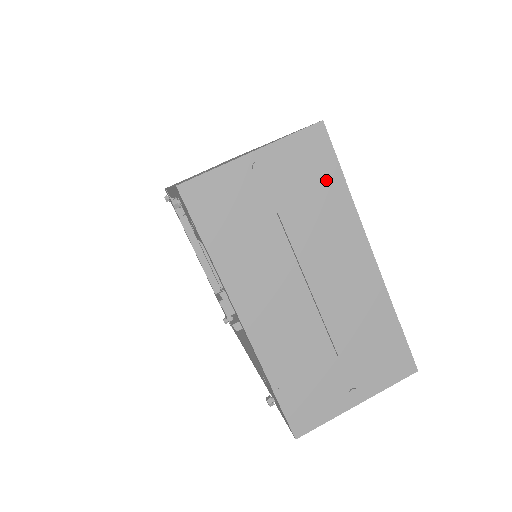
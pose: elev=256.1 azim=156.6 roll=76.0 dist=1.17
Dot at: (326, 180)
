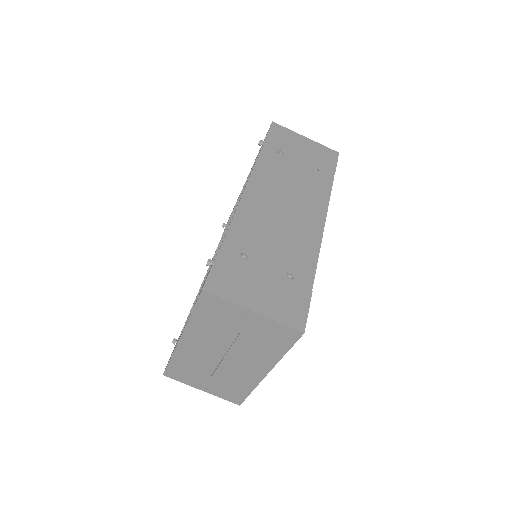
Dot at: (278, 345)
